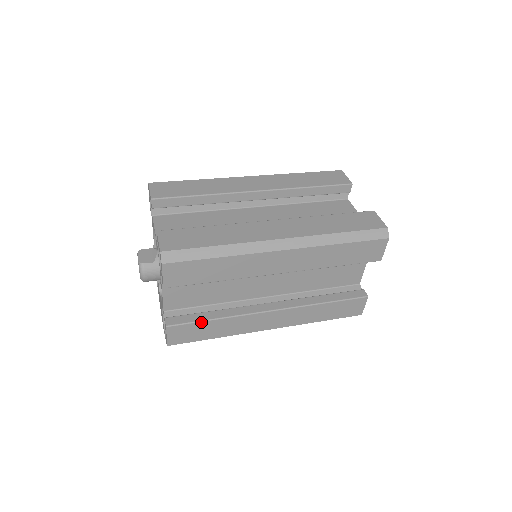
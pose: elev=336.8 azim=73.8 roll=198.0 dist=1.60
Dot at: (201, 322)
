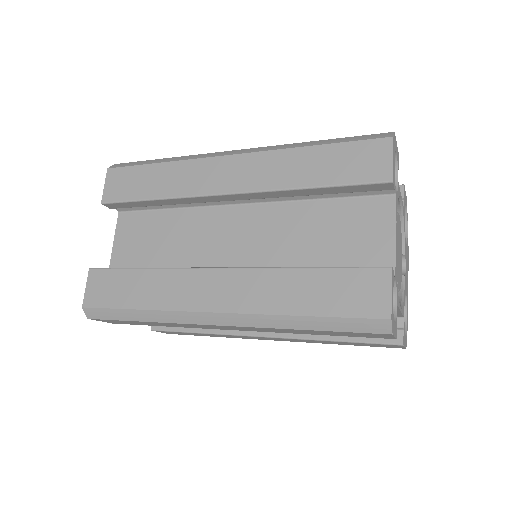
Dot at: (184, 332)
